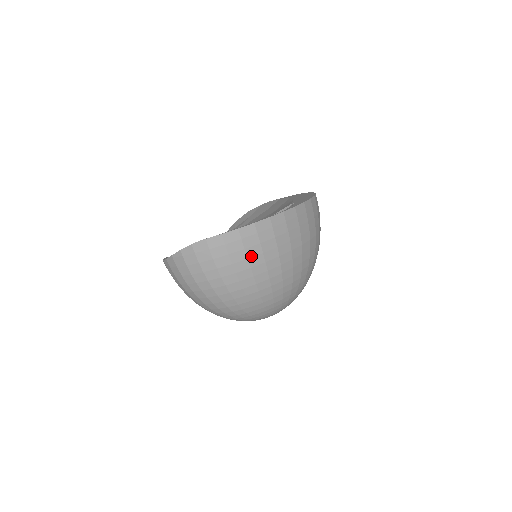
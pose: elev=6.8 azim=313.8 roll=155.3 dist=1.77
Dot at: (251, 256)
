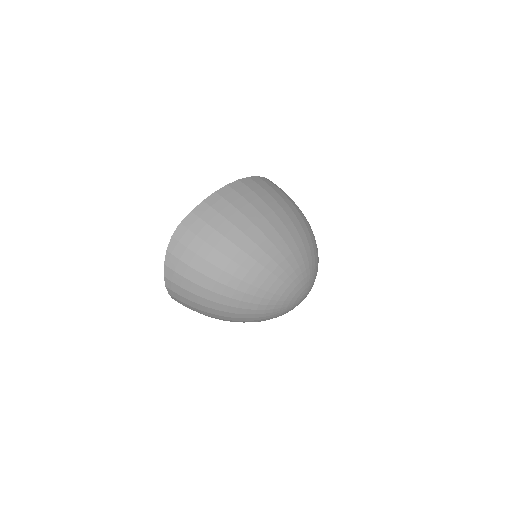
Dot at: (229, 216)
